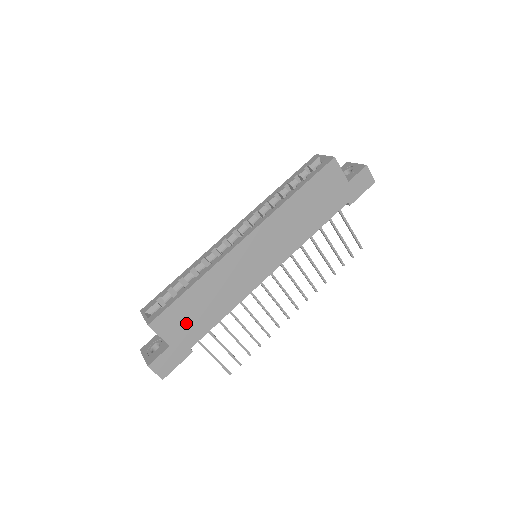
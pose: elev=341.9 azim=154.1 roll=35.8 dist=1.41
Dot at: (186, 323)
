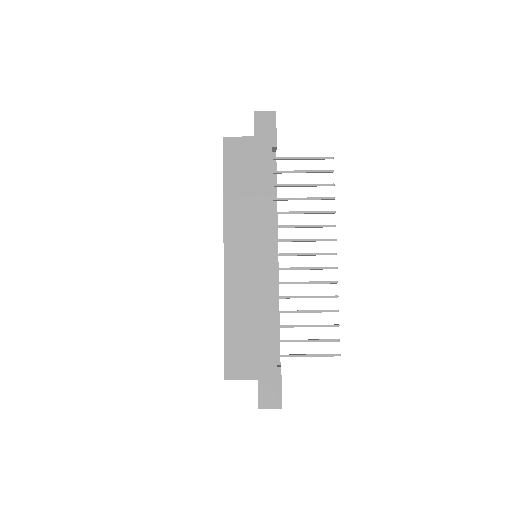
Dot at: (251, 352)
